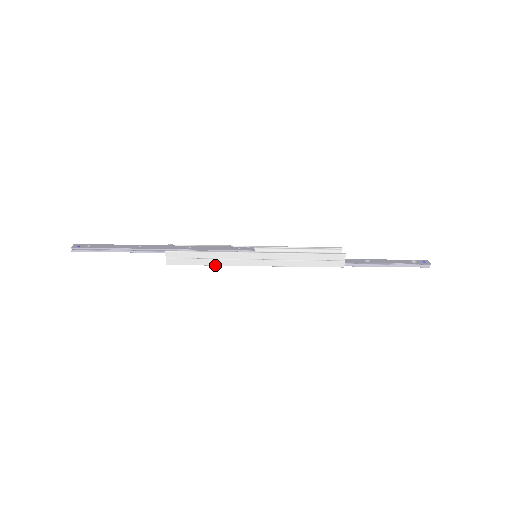
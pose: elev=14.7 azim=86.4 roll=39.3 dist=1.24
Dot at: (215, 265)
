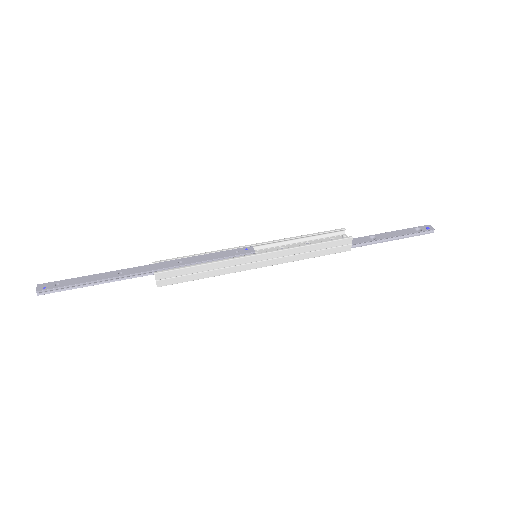
Dot at: (213, 276)
